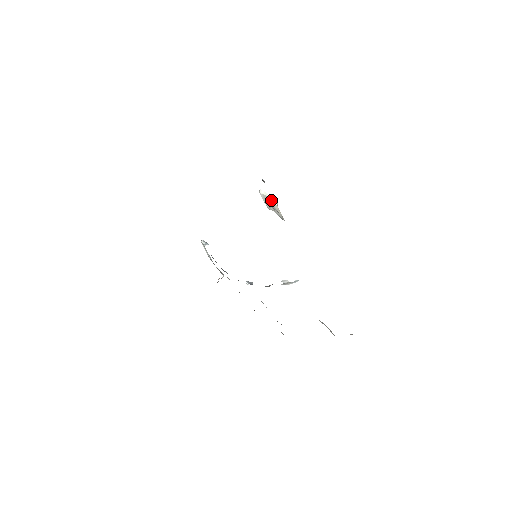
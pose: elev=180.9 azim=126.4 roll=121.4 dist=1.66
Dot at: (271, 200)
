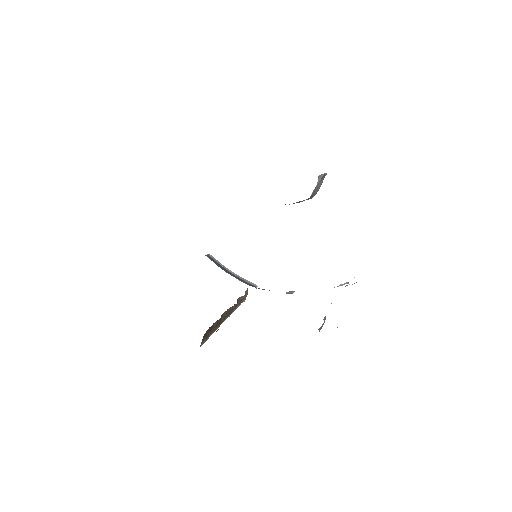
Dot at: occluded
